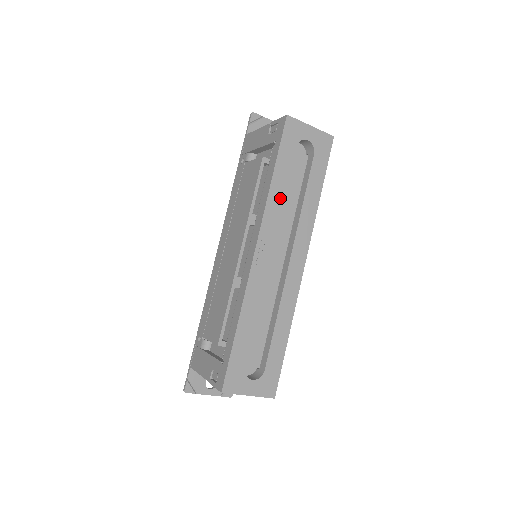
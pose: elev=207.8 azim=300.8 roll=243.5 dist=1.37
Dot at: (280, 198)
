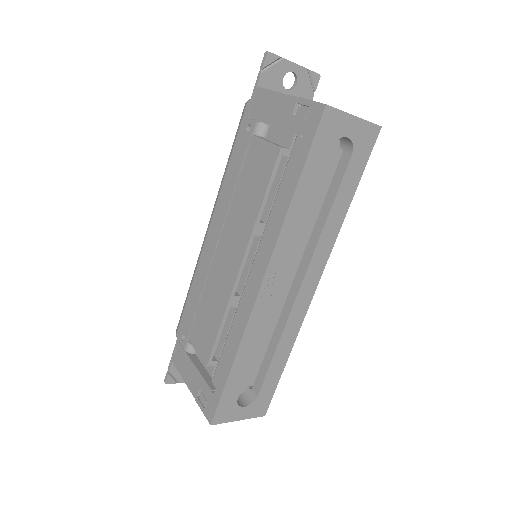
Dot at: (300, 219)
